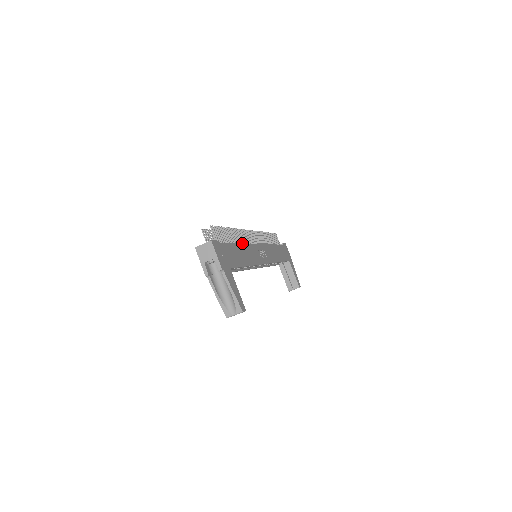
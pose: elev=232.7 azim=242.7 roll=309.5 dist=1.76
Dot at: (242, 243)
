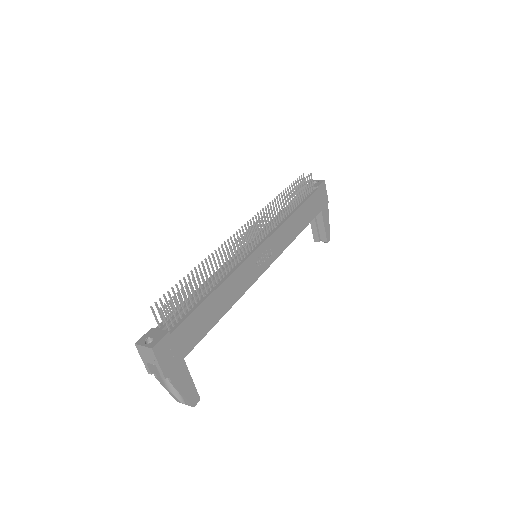
Dot at: (226, 272)
